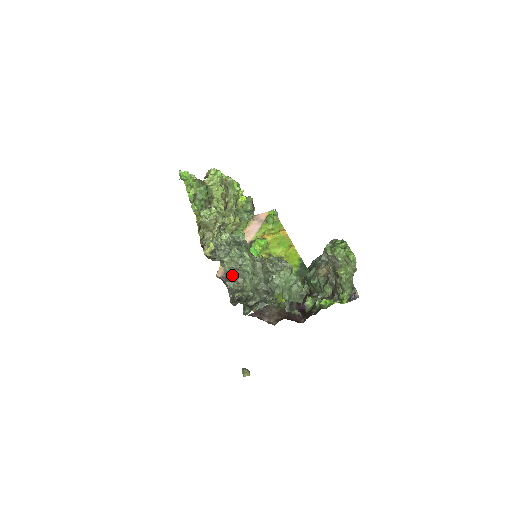
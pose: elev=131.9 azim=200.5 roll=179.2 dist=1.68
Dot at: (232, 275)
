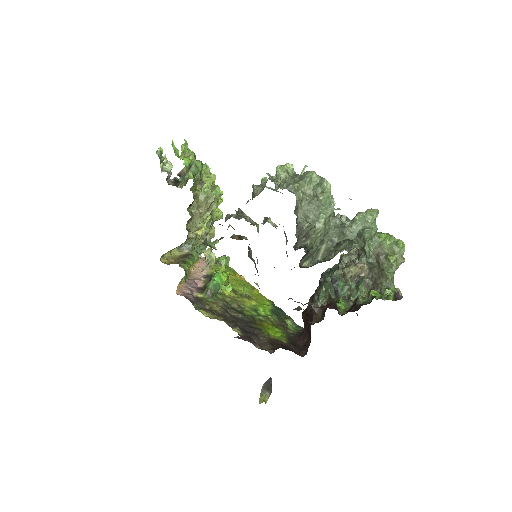
Dot at: (297, 212)
